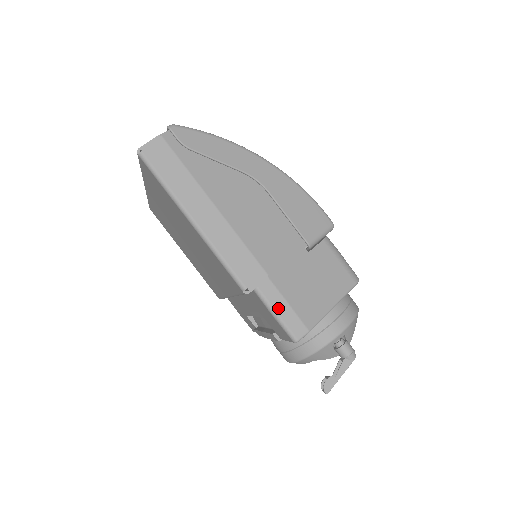
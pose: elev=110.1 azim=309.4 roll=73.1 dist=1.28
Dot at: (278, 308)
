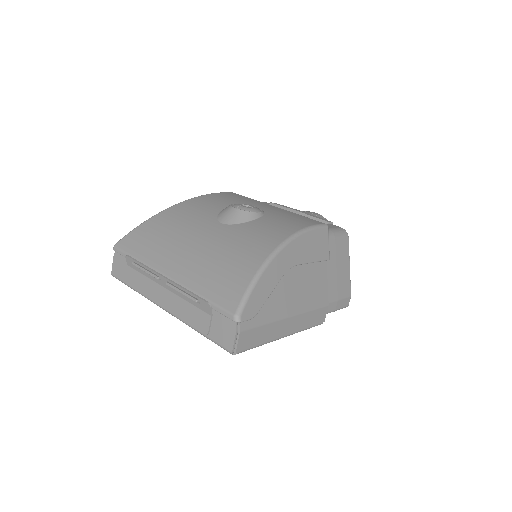
Dot at: (336, 308)
